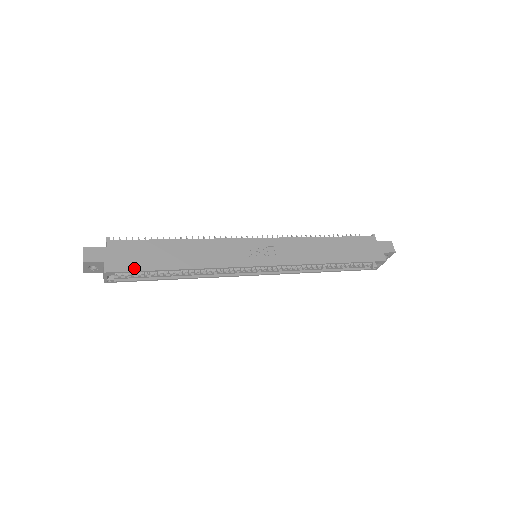
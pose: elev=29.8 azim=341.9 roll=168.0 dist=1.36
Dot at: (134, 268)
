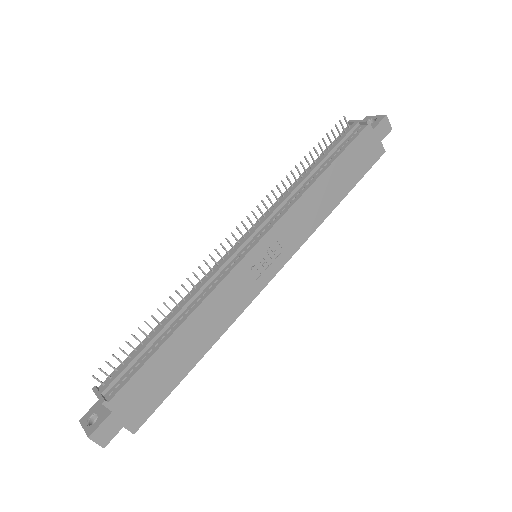
Dot at: (158, 402)
